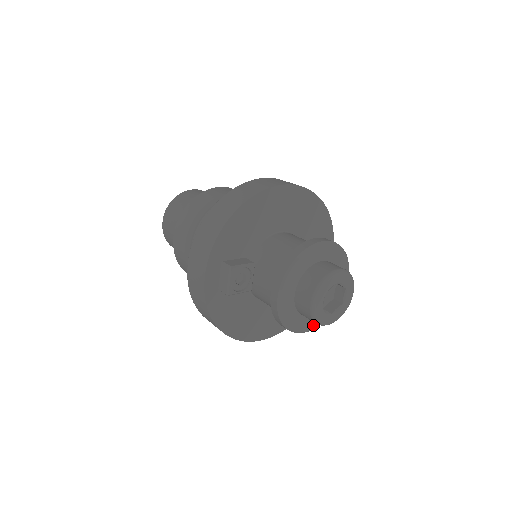
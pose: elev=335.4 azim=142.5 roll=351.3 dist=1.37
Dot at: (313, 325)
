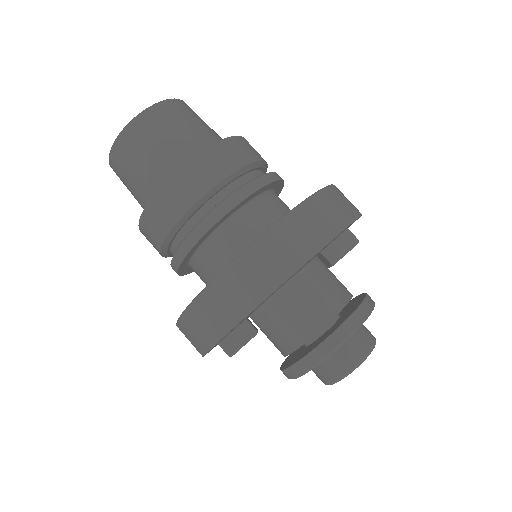
Dot at: occluded
